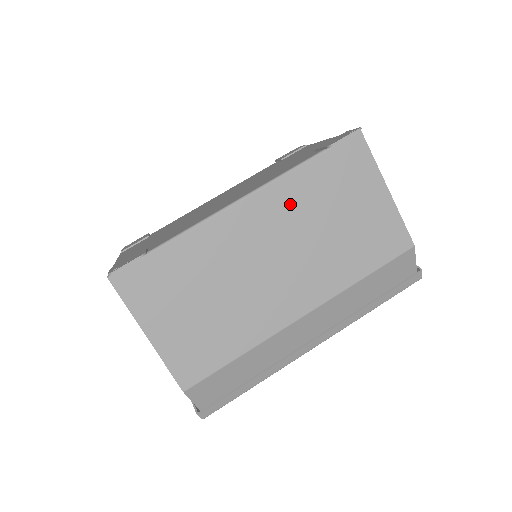
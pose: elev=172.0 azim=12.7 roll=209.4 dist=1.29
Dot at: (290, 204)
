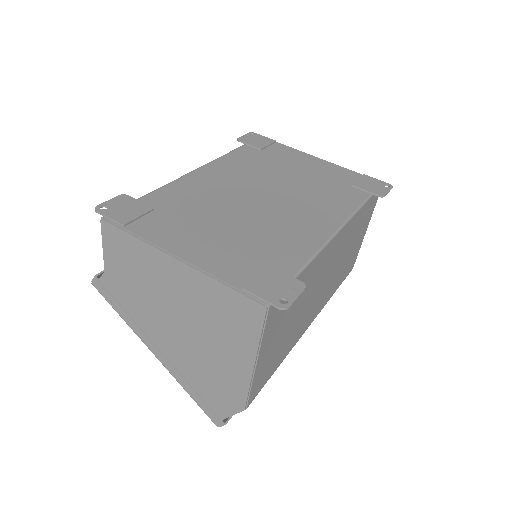
Dot at: (348, 236)
